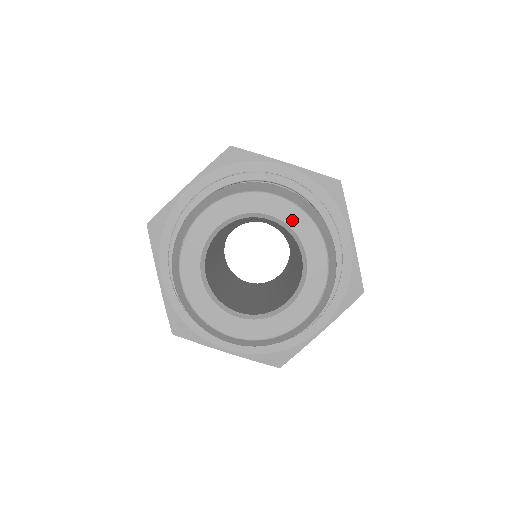
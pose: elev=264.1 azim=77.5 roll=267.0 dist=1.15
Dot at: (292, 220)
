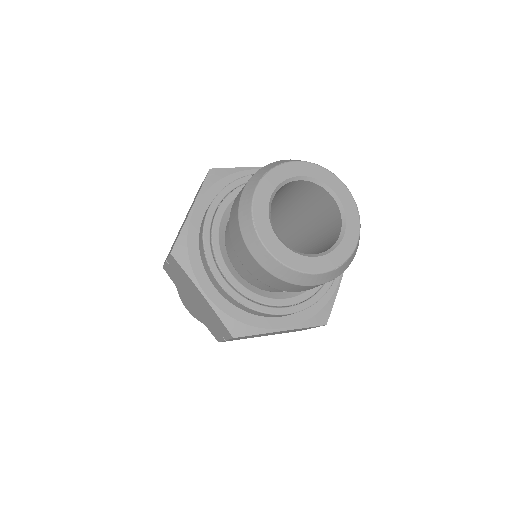
Dot at: (348, 208)
